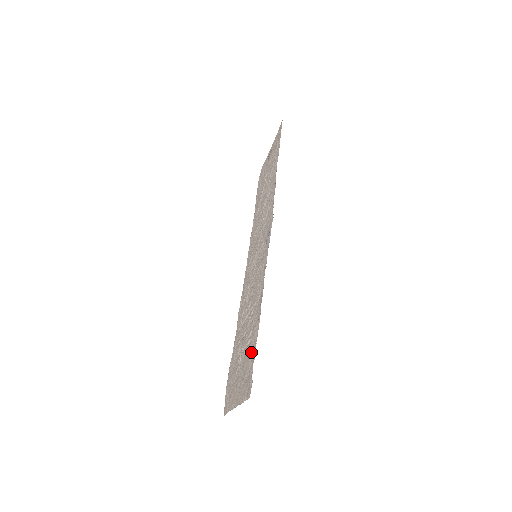
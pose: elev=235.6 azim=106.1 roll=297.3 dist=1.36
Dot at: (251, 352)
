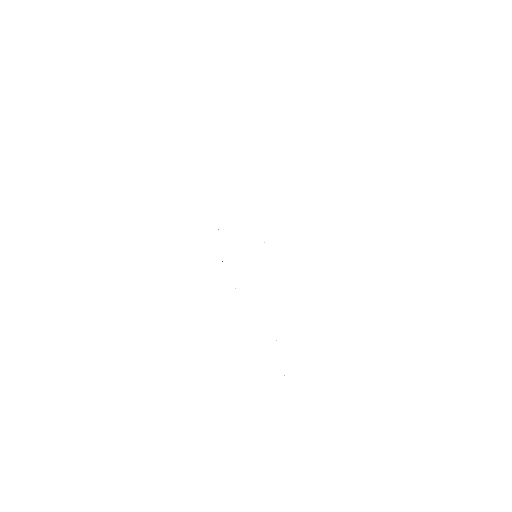
Dot at: occluded
